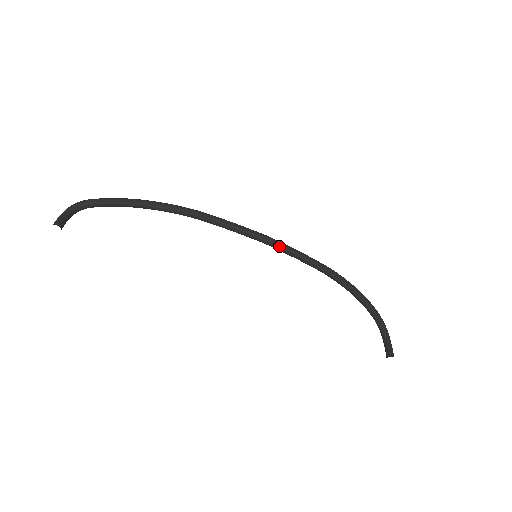
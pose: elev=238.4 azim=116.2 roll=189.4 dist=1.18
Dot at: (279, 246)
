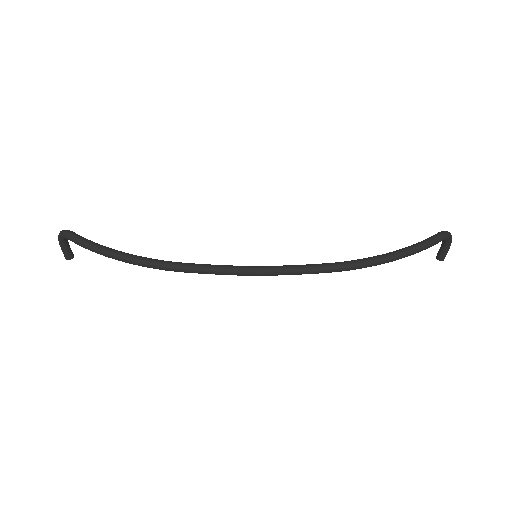
Dot at: (273, 275)
